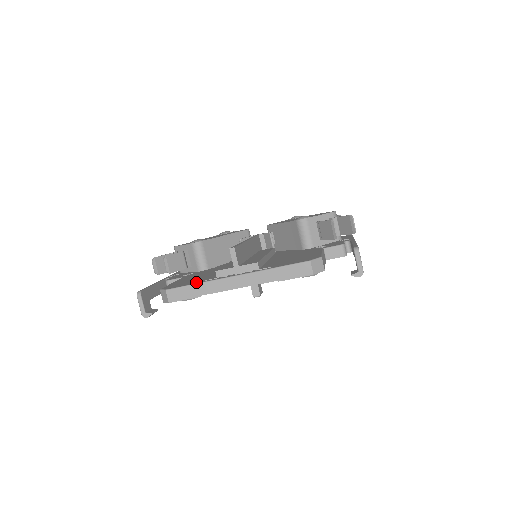
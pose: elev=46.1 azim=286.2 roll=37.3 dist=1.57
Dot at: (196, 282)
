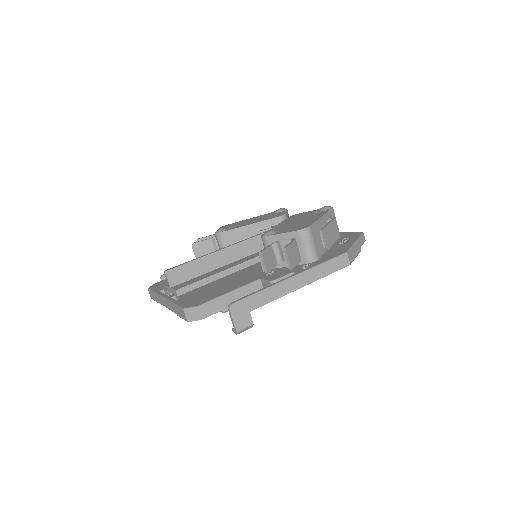
Dot at: (159, 289)
